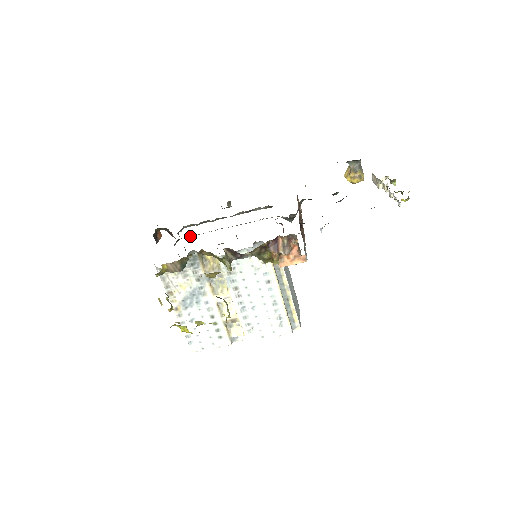
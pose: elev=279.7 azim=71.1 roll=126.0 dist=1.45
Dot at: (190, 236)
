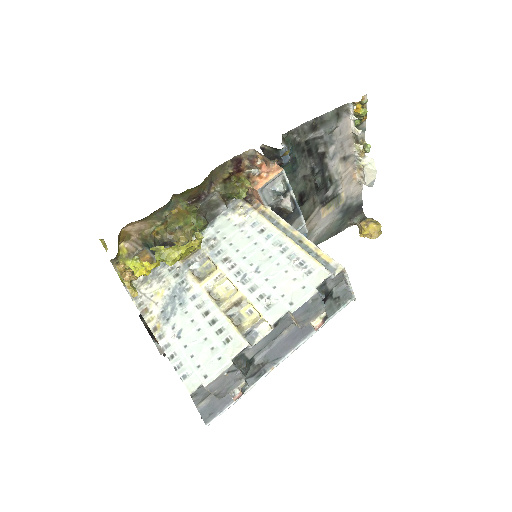
Dot at: occluded
